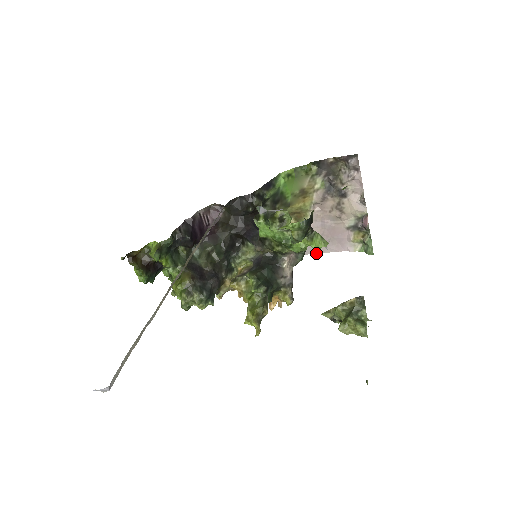
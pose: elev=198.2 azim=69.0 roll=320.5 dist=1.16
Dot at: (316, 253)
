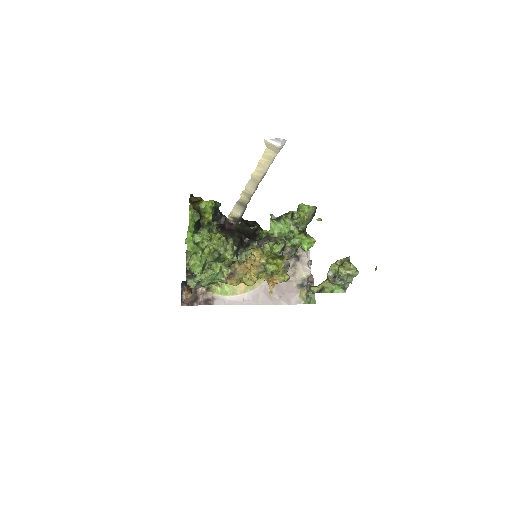
Dot at: (271, 304)
